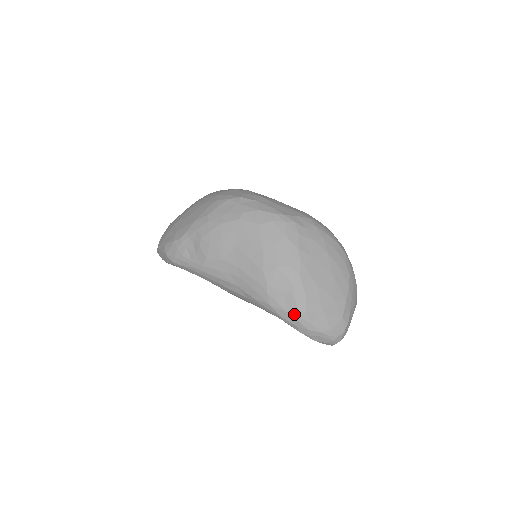
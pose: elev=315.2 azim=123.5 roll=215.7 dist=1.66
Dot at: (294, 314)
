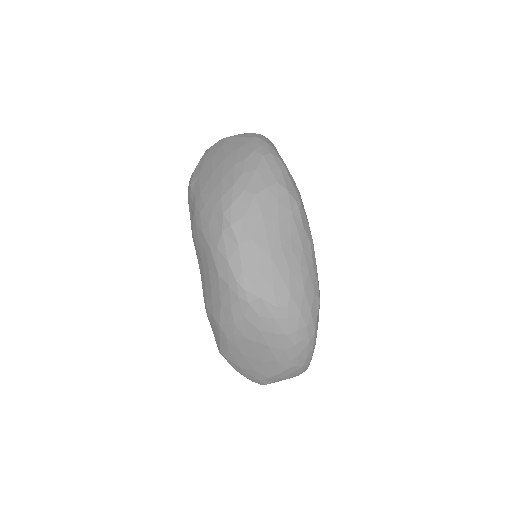
Dot at: (218, 348)
